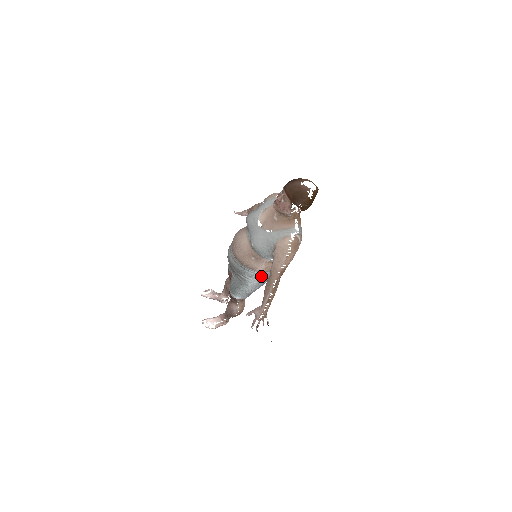
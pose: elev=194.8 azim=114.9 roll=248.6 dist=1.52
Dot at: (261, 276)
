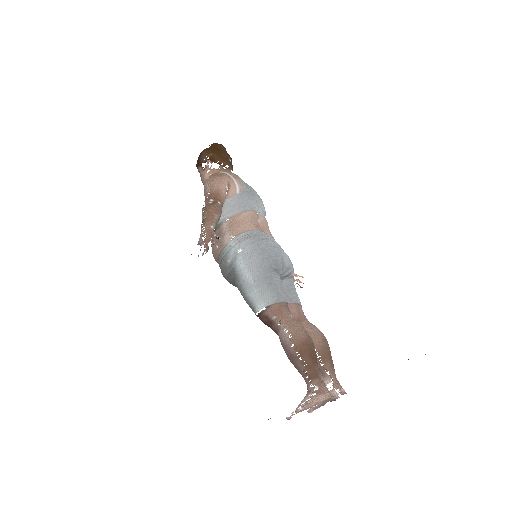
Dot at: (239, 244)
